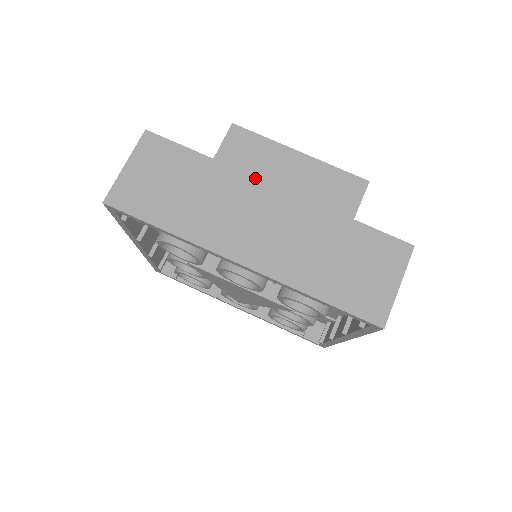
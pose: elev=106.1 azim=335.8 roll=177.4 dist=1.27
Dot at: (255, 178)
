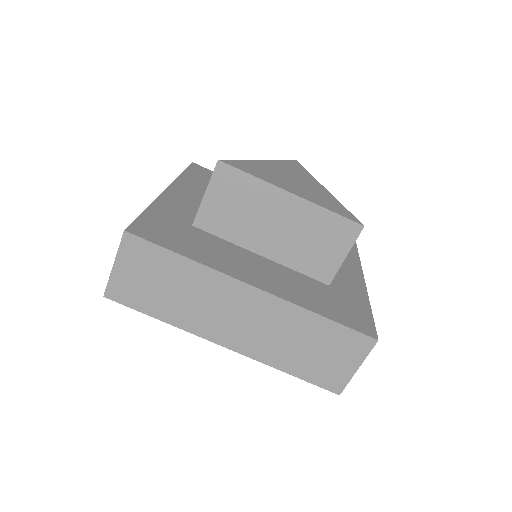
Dot at: (233, 279)
